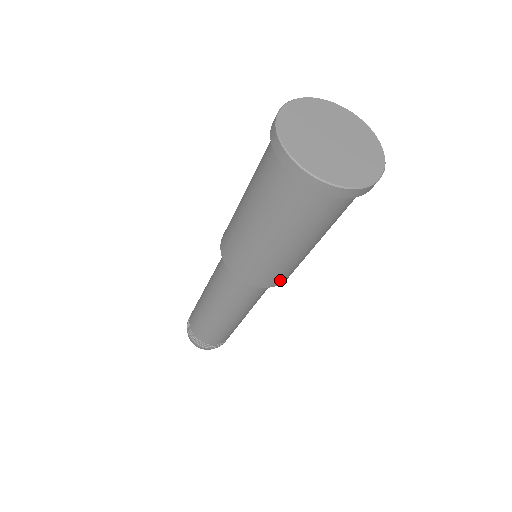
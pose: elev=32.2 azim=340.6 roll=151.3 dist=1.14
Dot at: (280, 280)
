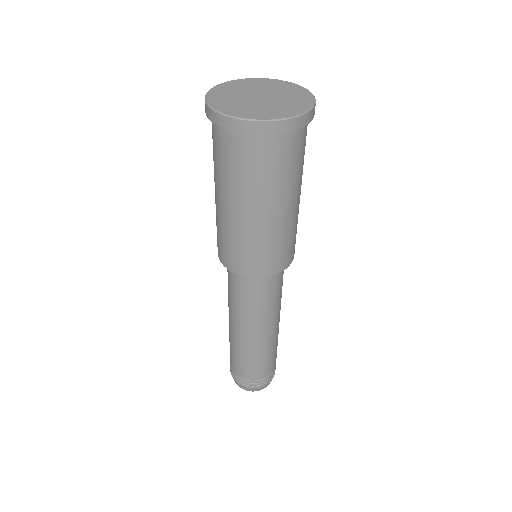
Dot at: (258, 268)
